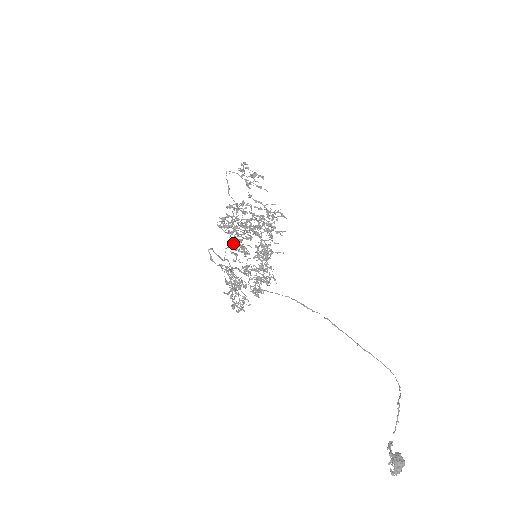
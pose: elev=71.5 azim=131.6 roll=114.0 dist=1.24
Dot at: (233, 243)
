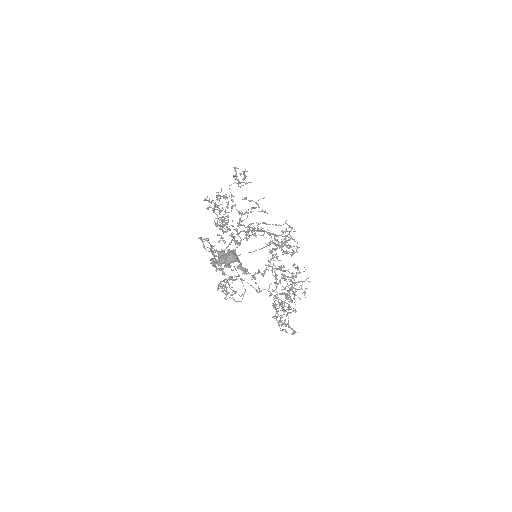
Dot at: occluded
